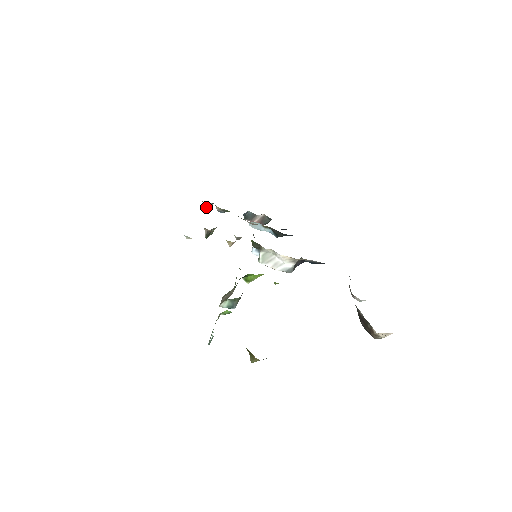
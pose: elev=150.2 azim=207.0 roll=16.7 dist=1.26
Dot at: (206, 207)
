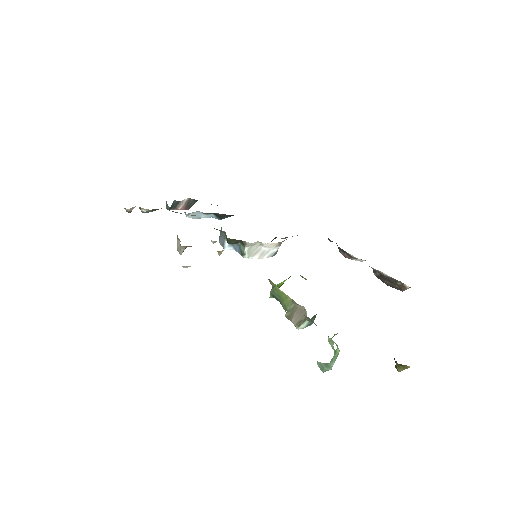
Dot at: occluded
